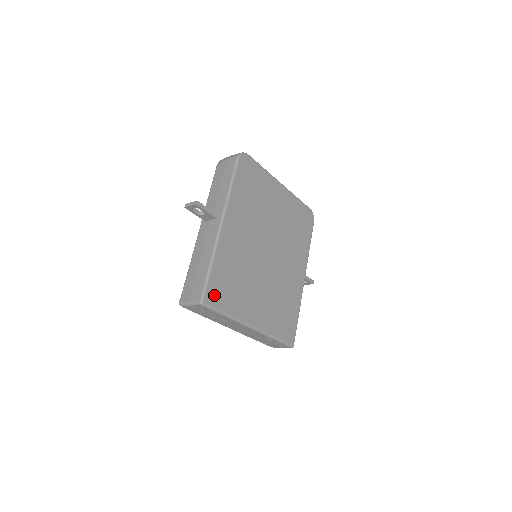
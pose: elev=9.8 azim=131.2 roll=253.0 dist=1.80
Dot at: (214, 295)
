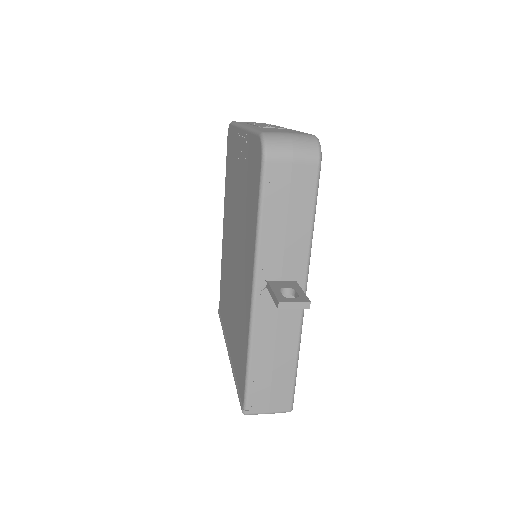
Dot at: occluded
